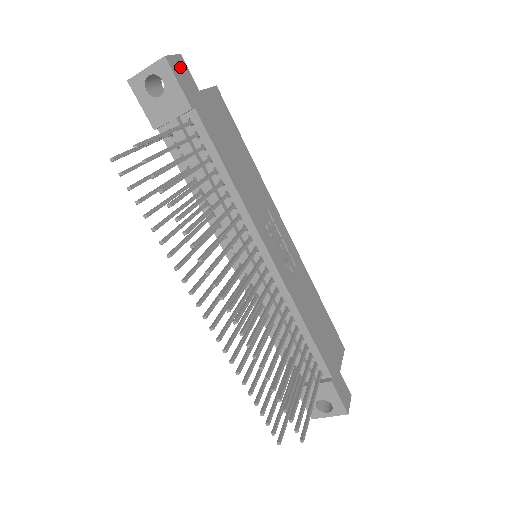
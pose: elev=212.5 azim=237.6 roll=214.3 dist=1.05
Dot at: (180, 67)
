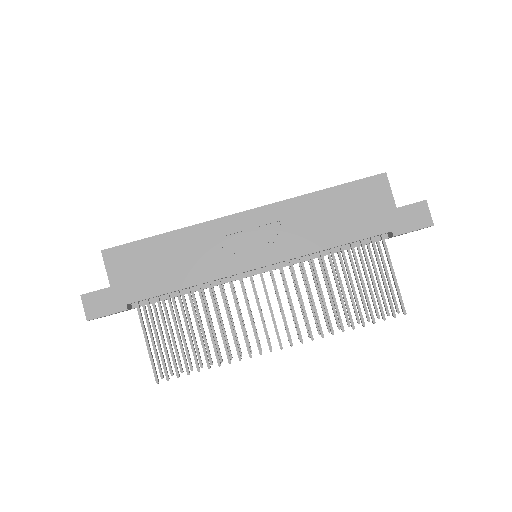
Dot at: (93, 304)
